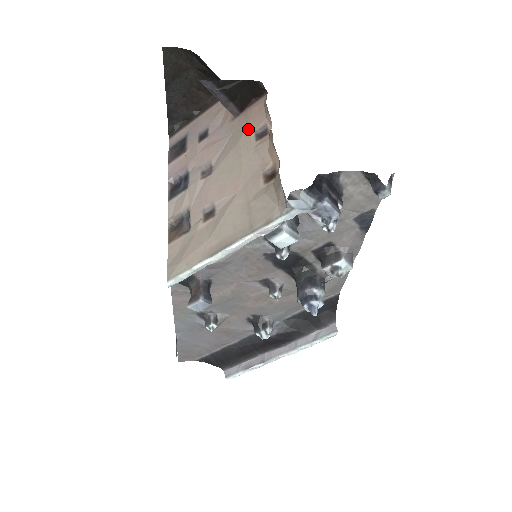
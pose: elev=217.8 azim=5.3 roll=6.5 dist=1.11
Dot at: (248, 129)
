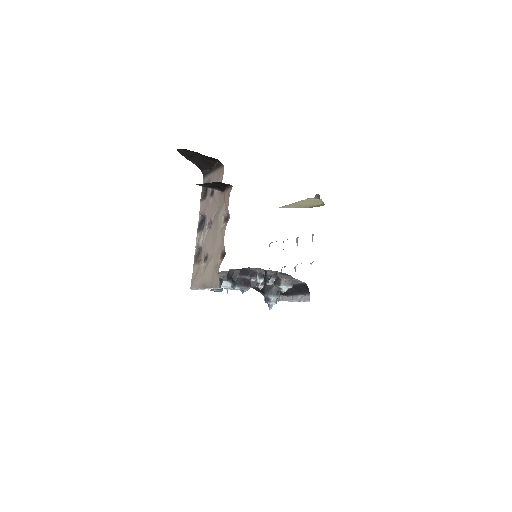
Dot at: (222, 210)
